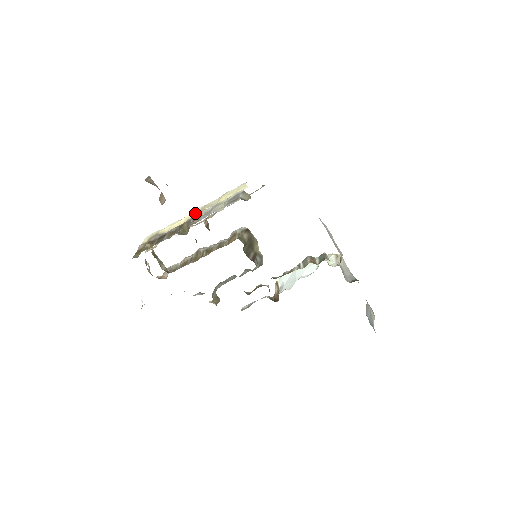
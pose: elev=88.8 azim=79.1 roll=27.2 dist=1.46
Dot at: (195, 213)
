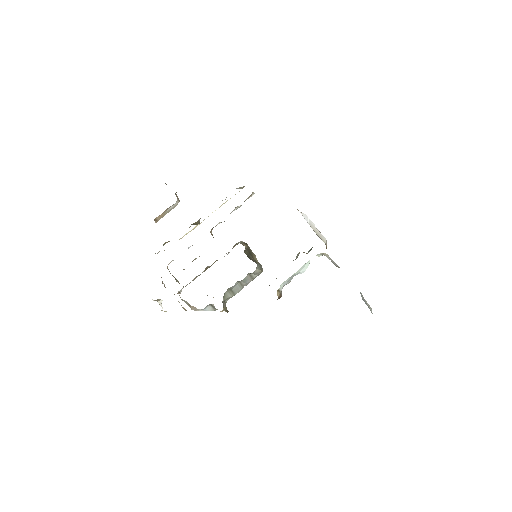
Dot at: occluded
